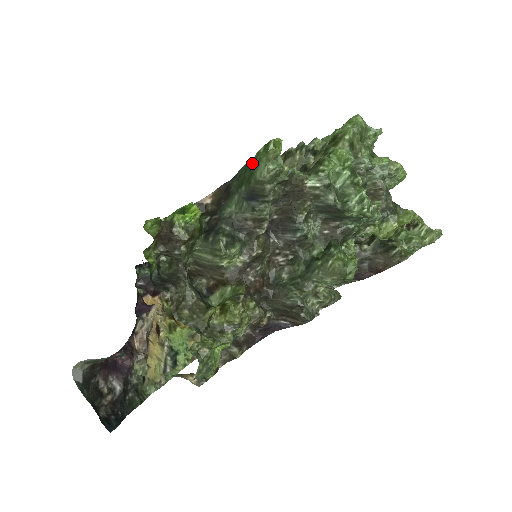
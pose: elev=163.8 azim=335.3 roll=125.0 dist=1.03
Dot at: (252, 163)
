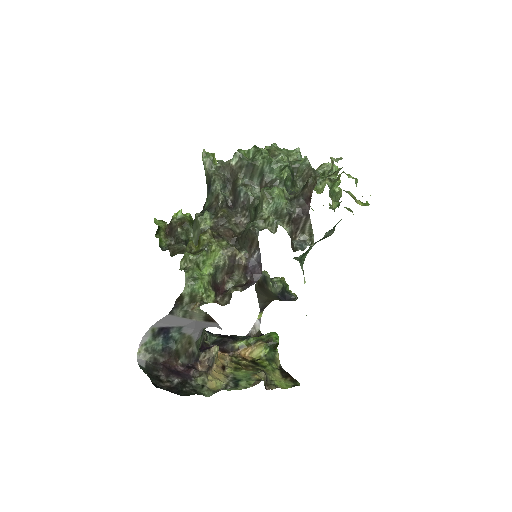
Dot at: occluded
